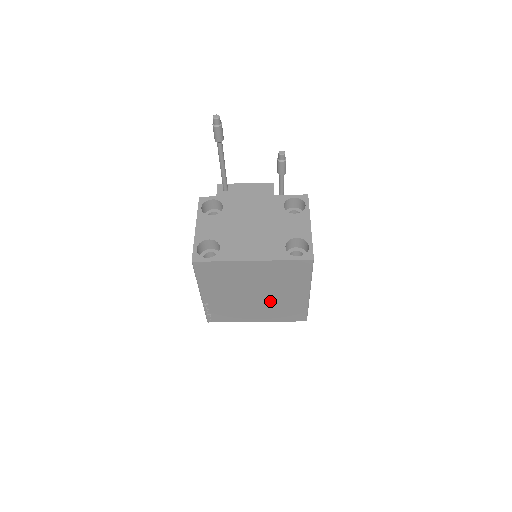
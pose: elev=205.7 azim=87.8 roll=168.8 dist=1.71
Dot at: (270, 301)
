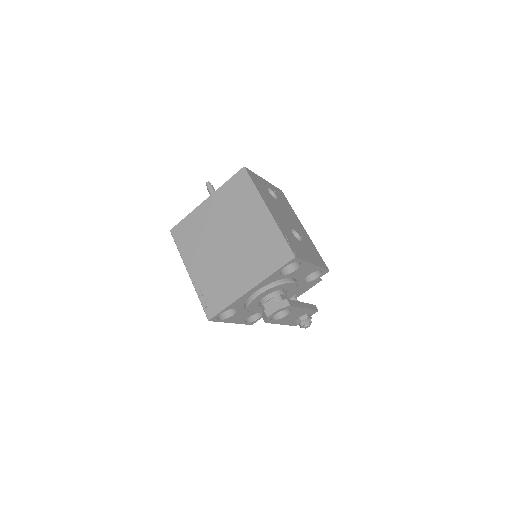
Dot at: (243, 245)
